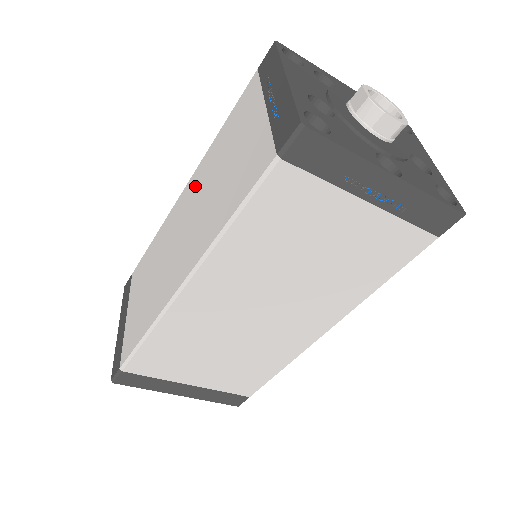
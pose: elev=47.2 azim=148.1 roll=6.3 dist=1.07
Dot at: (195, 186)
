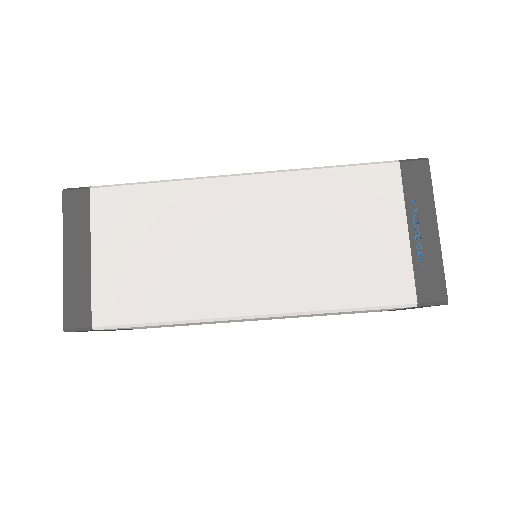
Dot at: (275, 200)
